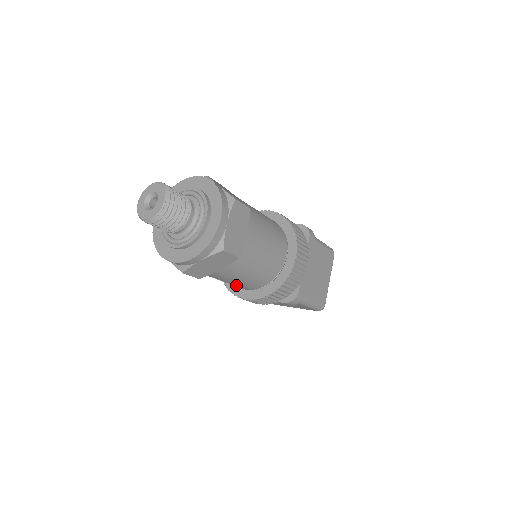
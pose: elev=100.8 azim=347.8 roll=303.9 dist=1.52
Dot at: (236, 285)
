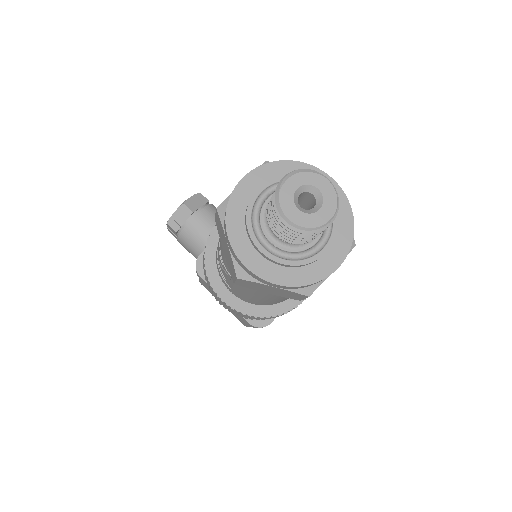
Dot at: (235, 289)
